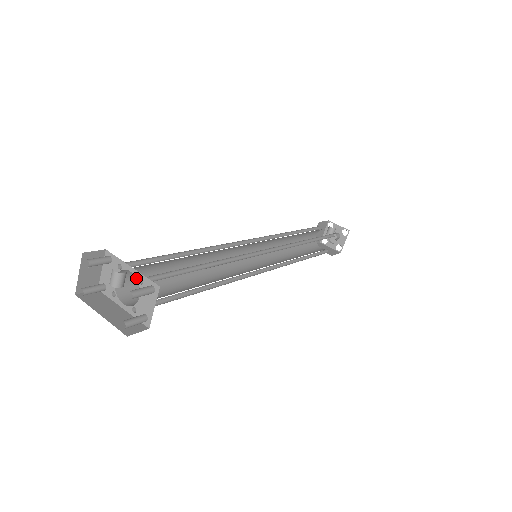
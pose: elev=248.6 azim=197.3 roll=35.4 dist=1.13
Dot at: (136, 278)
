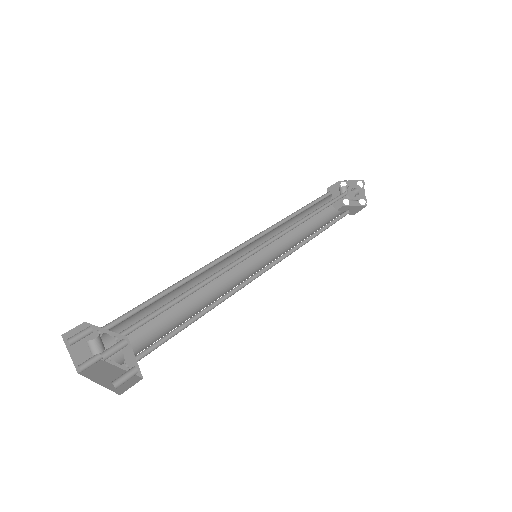
Dot at: occluded
